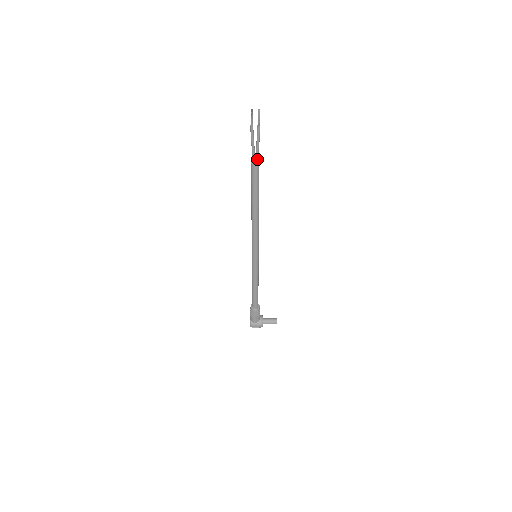
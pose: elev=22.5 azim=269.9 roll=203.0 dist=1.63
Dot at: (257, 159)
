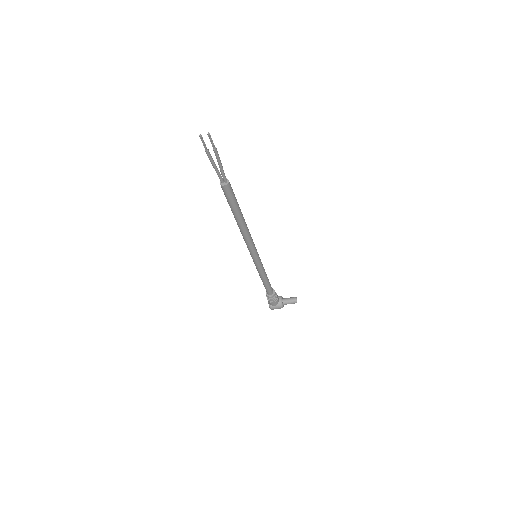
Dot at: (225, 179)
